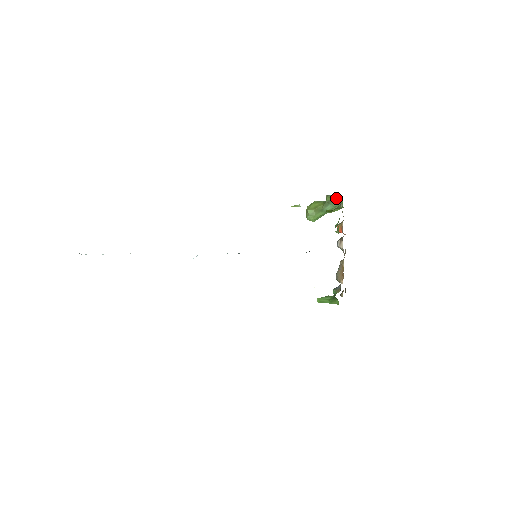
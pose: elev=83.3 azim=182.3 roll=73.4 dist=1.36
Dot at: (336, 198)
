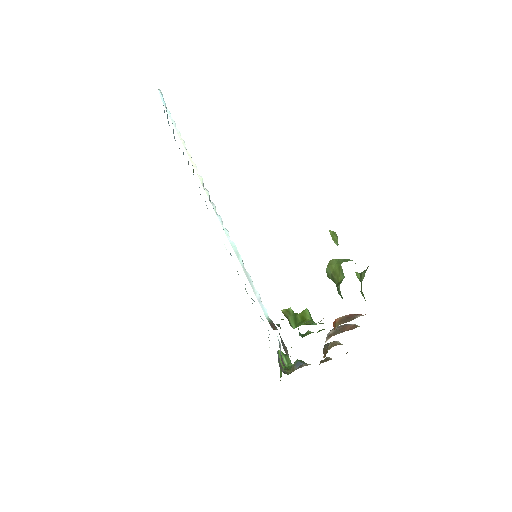
Dot at: occluded
